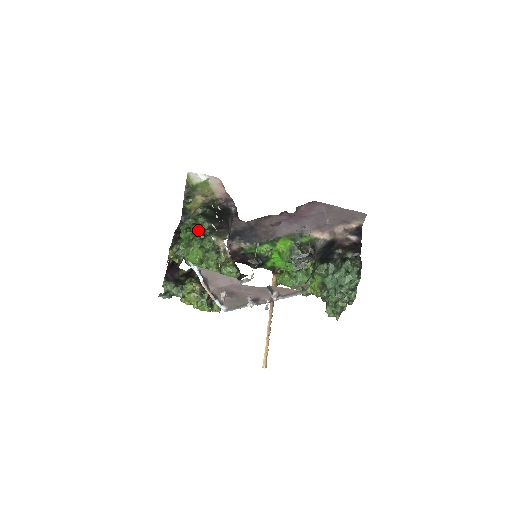
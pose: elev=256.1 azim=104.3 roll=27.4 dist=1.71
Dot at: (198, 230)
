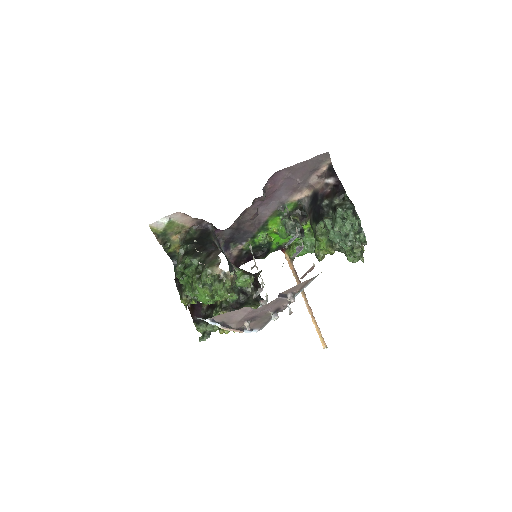
Dot at: (191, 271)
